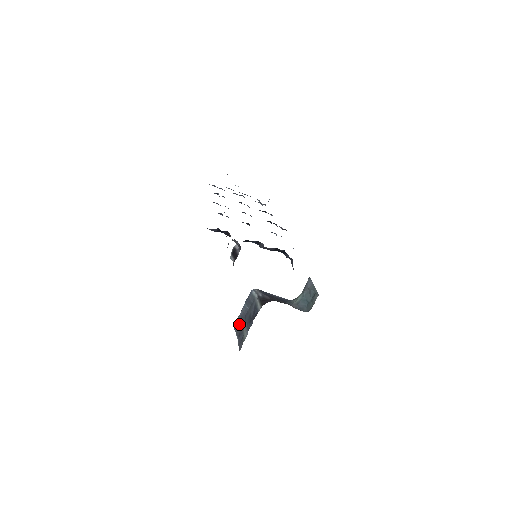
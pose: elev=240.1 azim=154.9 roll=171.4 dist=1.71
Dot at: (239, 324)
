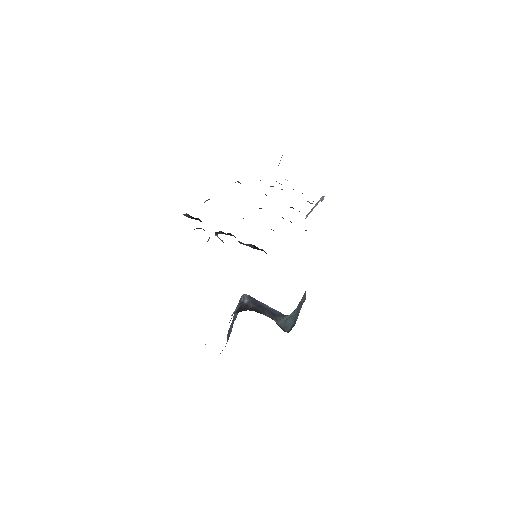
Dot at: (229, 332)
